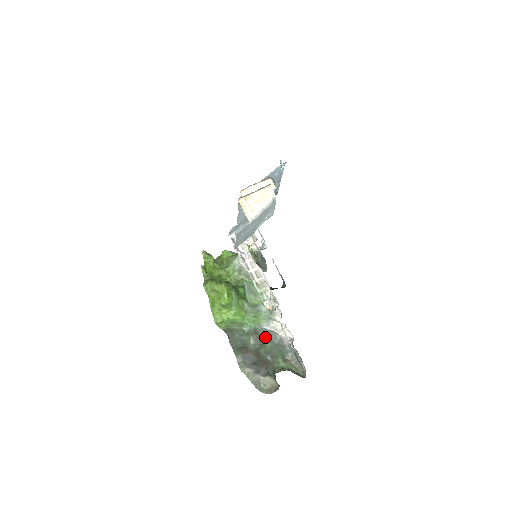
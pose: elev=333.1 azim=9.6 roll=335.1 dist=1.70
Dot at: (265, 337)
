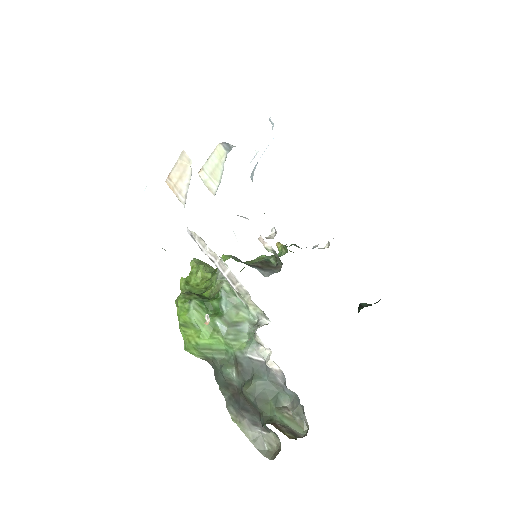
Dot at: (252, 370)
